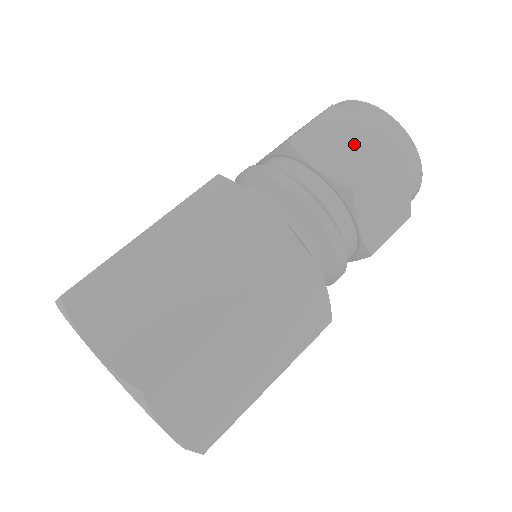
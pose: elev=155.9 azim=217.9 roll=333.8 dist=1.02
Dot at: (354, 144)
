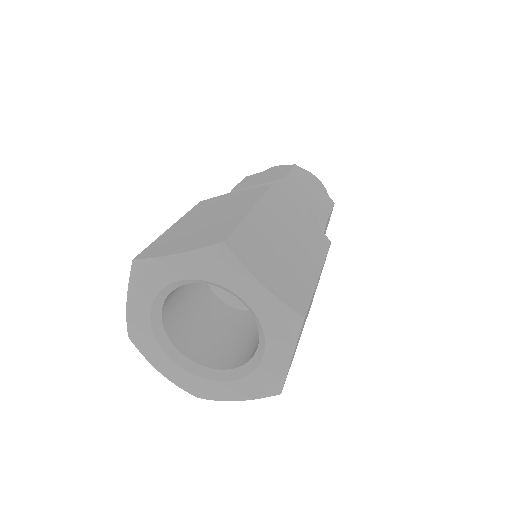
Dot at: (316, 192)
